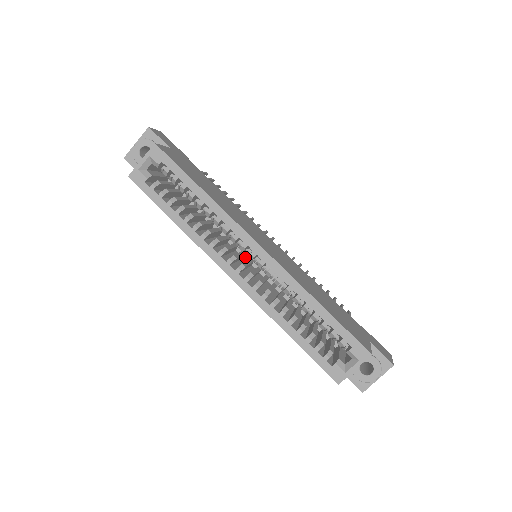
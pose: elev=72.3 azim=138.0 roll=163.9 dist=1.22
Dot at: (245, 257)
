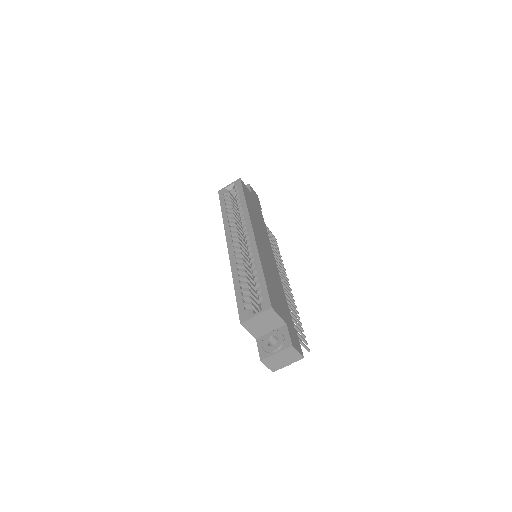
Dot at: occluded
